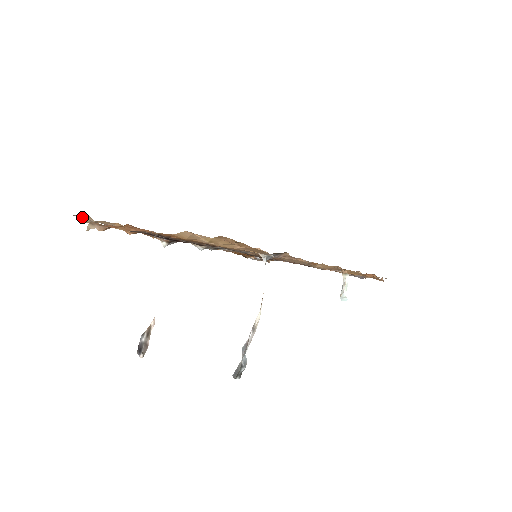
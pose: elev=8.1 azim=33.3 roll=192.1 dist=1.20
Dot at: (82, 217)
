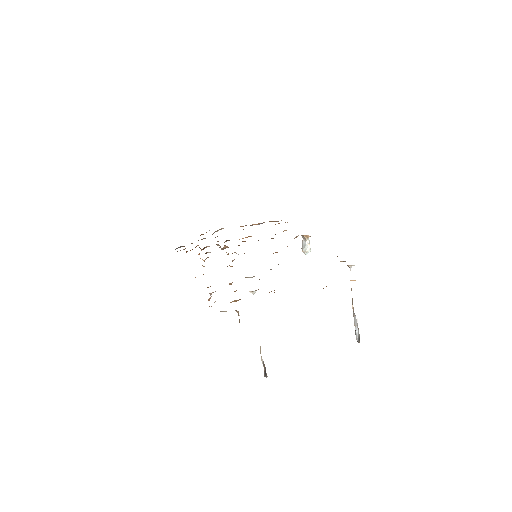
Dot at: occluded
